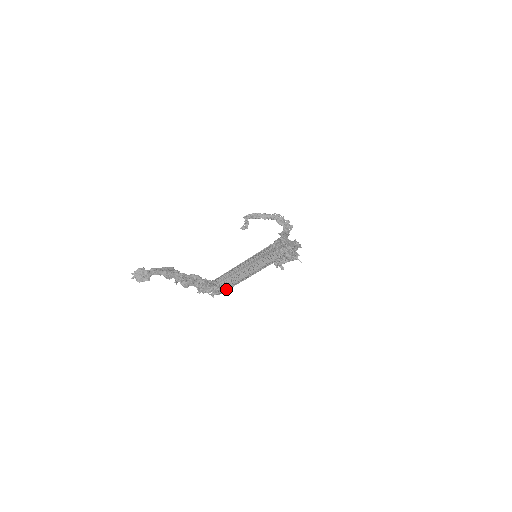
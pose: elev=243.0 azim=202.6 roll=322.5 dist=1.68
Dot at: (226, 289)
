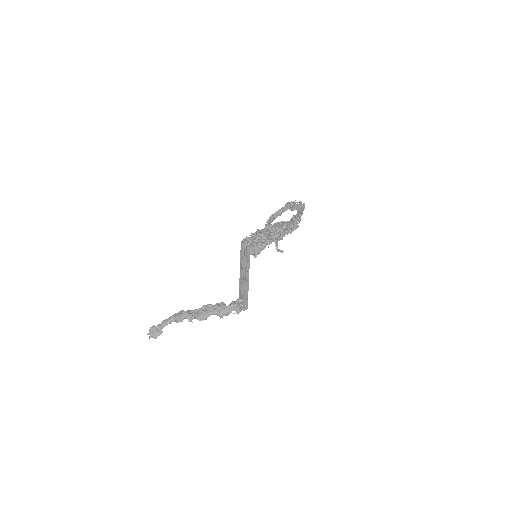
Dot at: (246, 301)
